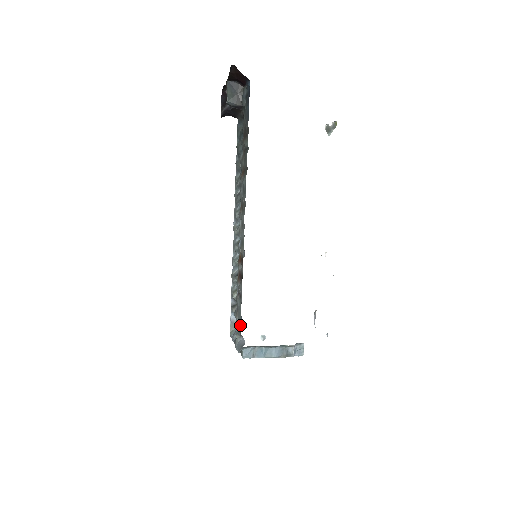
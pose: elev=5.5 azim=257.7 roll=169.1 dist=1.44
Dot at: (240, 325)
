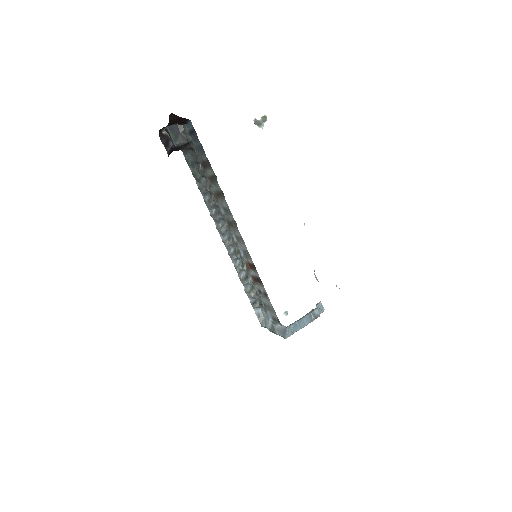
Dot at: (276, 317)
